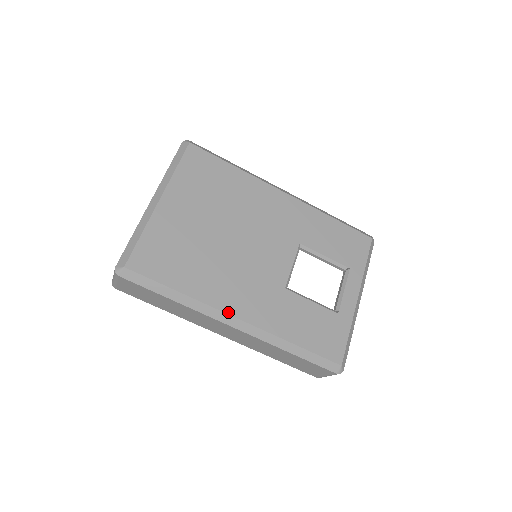
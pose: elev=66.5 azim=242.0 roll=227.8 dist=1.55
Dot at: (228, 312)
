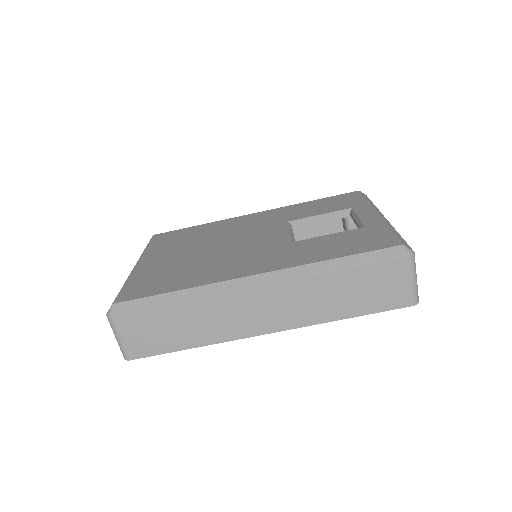
Dot at: (239, 277)
